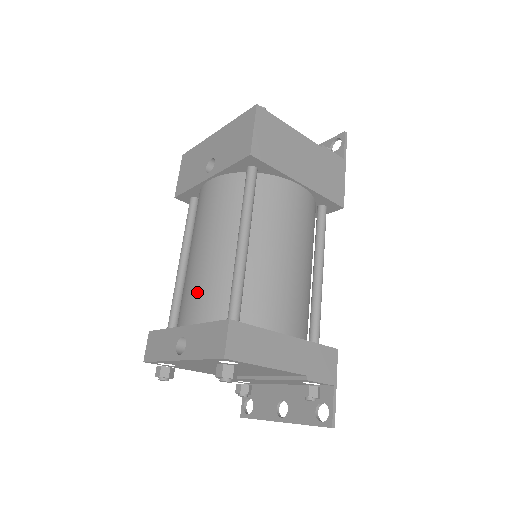
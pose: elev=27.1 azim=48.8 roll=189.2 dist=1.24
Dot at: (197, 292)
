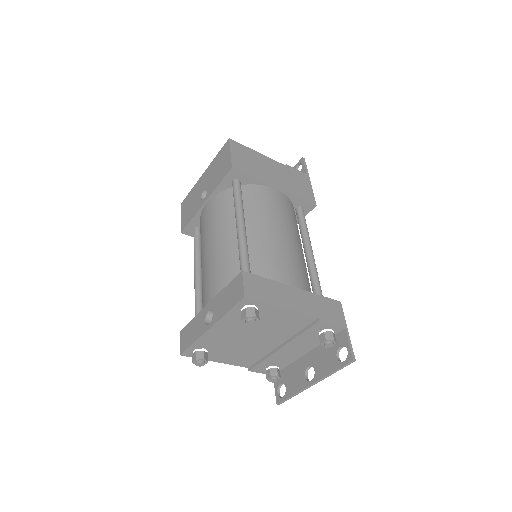
Dot at: (213, 276)
